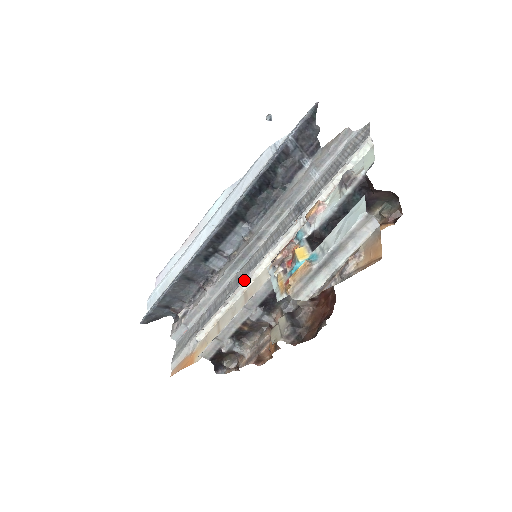
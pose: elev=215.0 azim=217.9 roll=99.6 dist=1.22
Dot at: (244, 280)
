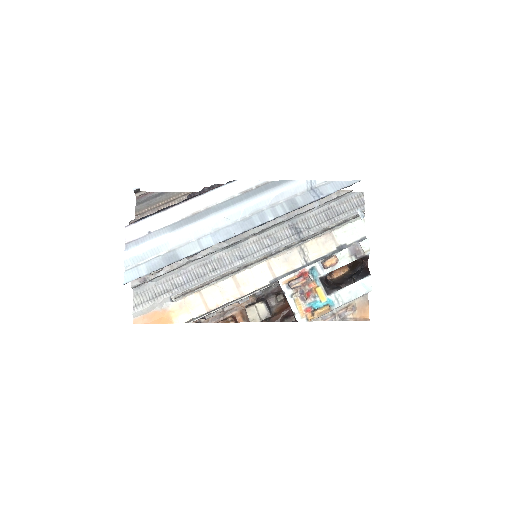
Dot at: (236, 268)
